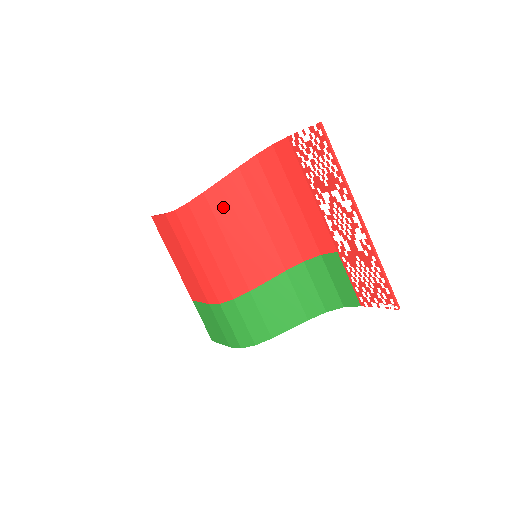
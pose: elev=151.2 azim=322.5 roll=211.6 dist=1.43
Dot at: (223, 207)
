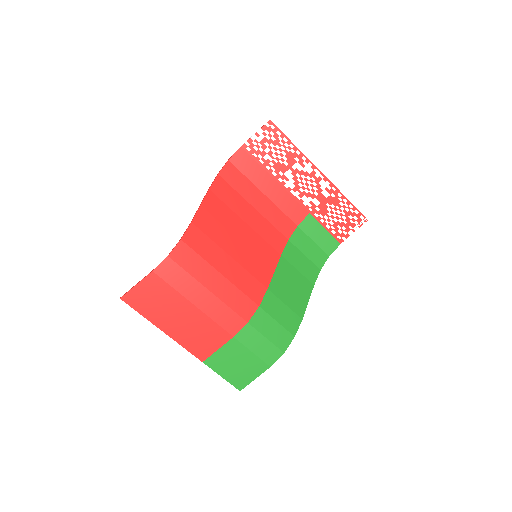
Dot at: (213, 227)
